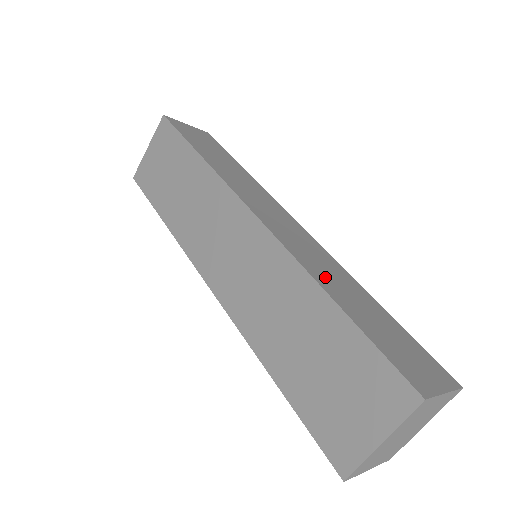
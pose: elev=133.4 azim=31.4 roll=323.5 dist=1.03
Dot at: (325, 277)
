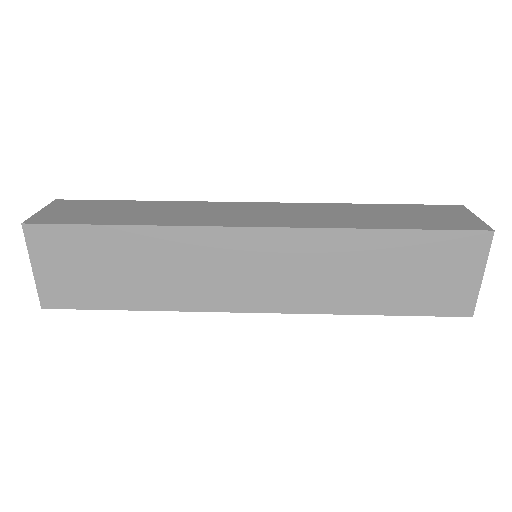
Dot at: (350, 221)
